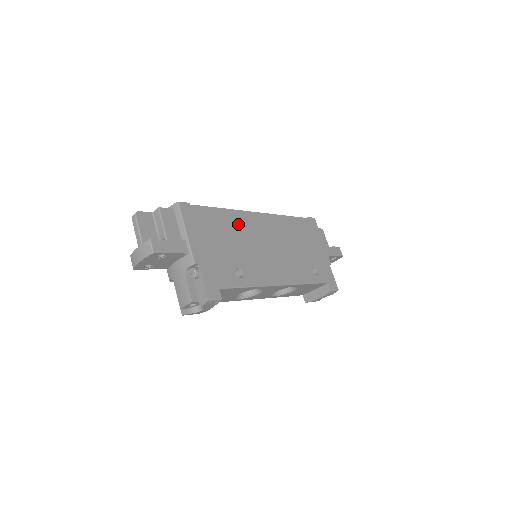
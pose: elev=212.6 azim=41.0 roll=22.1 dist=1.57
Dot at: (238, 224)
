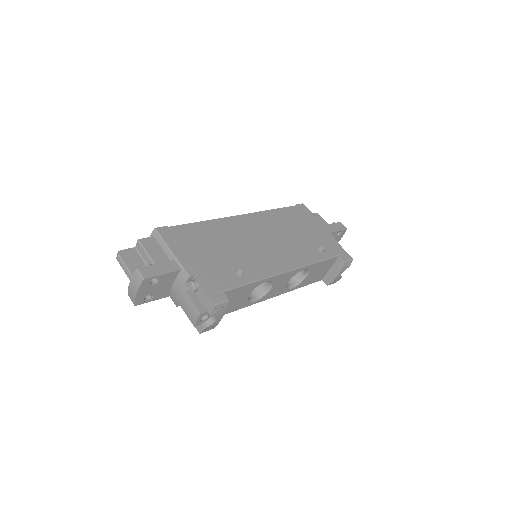
Dot at: (224, 230)
